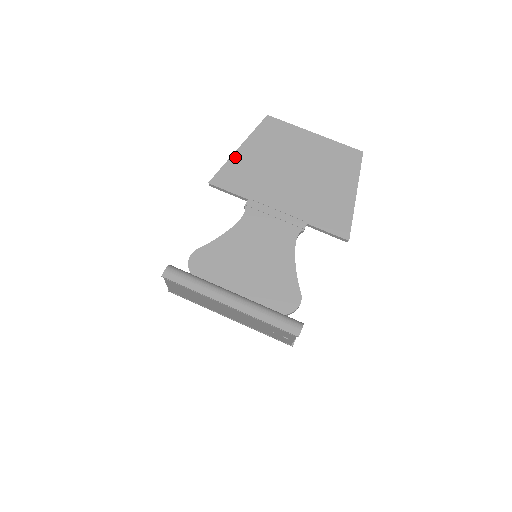
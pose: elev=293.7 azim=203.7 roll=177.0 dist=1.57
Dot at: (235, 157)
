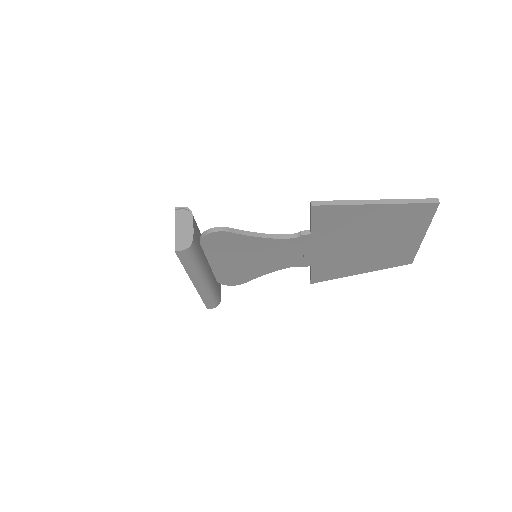
Dot at: (361, 207)
